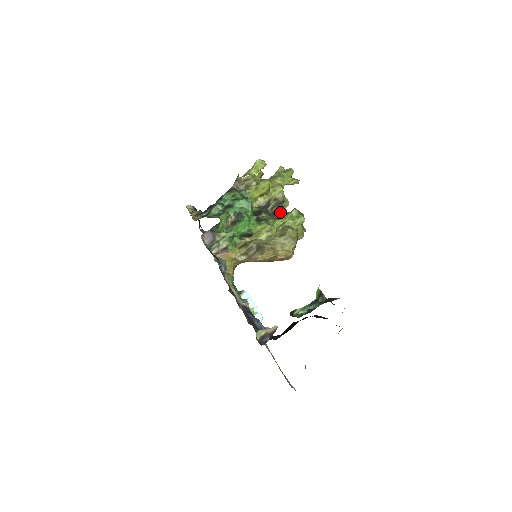
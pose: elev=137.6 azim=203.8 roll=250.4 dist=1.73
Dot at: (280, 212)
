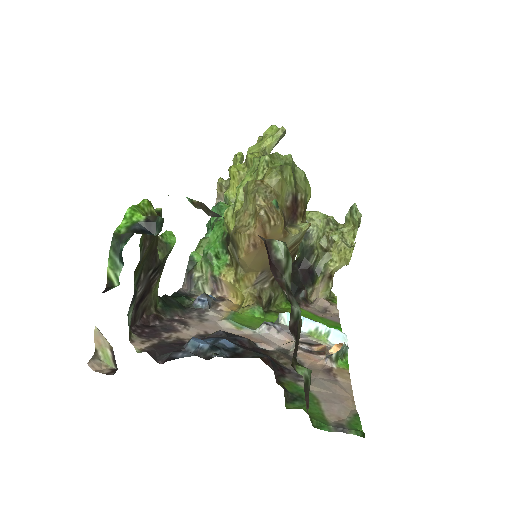
Dot at: occluded
